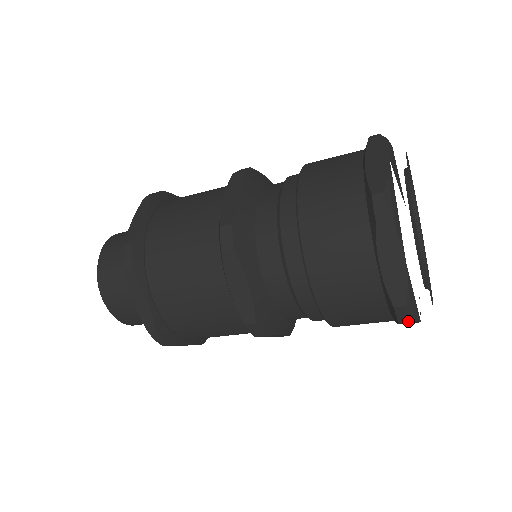
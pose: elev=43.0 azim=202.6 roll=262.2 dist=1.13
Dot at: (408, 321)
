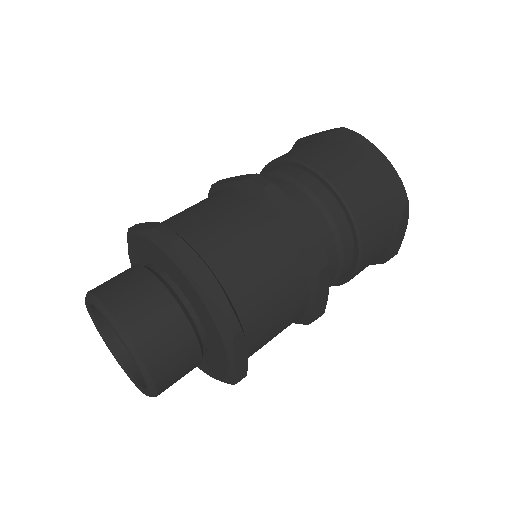
Dot at: occluded
